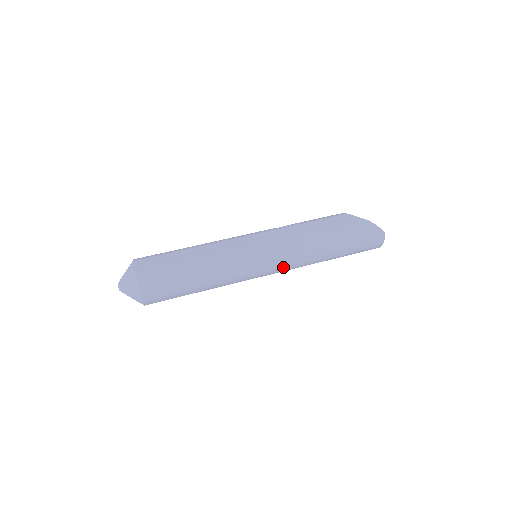
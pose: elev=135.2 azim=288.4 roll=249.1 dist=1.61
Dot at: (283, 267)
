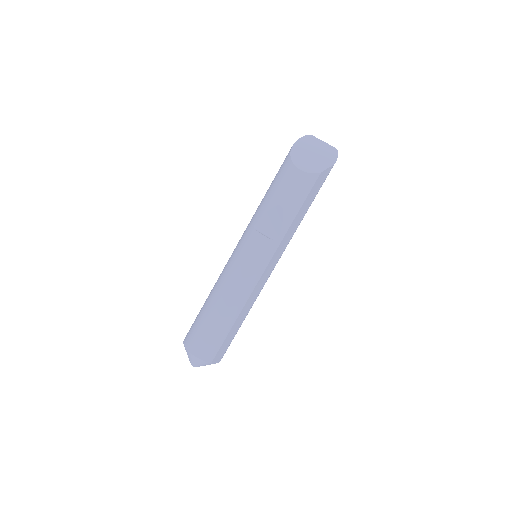
Dot at: occluded
